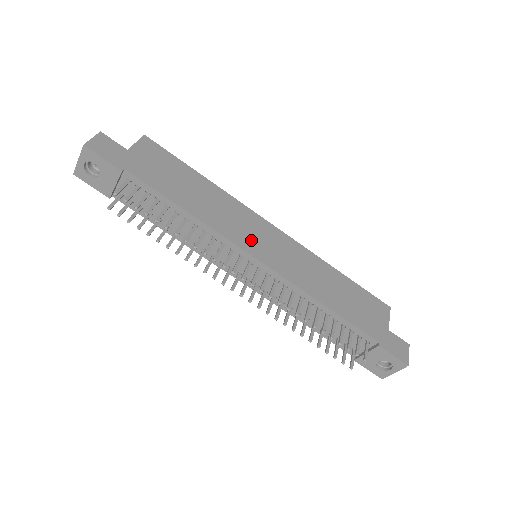
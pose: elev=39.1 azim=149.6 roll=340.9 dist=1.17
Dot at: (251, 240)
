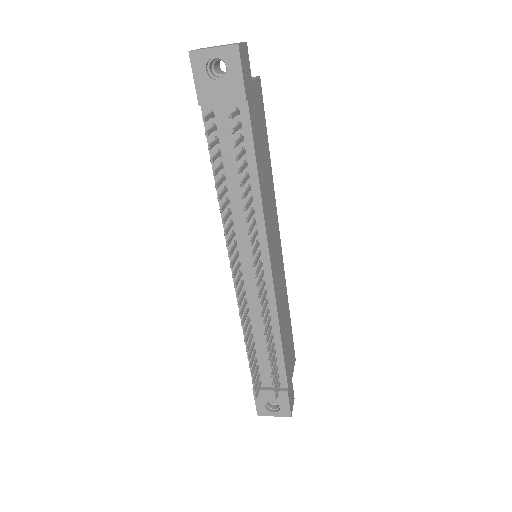
Dot at: (272, 243)
